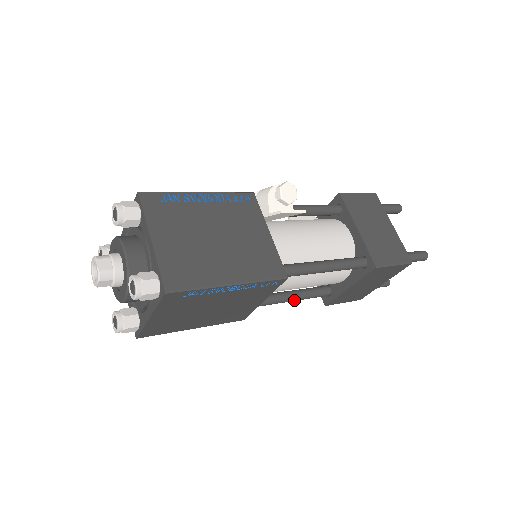
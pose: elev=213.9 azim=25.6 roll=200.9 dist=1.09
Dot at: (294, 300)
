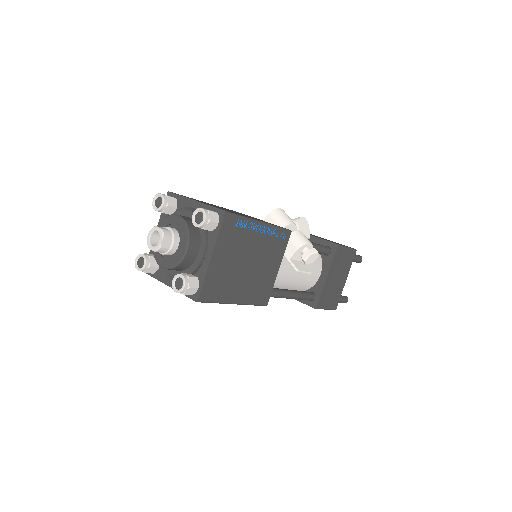
Dot at: occluded
